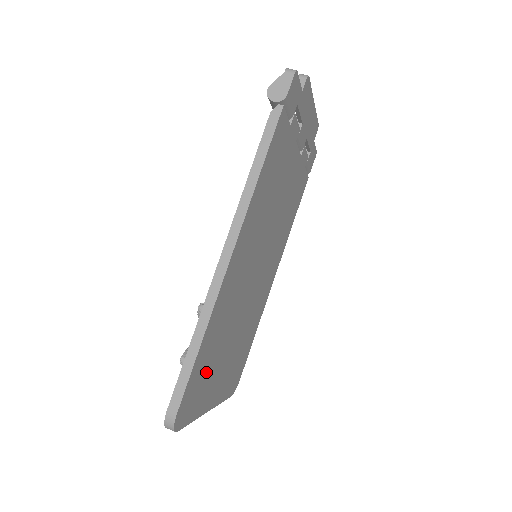
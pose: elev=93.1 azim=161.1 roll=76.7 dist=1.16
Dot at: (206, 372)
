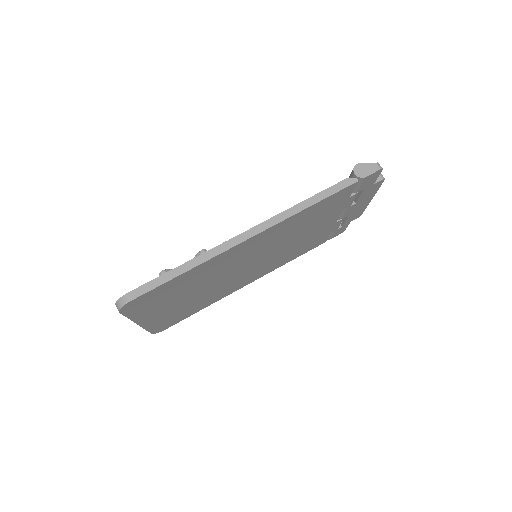
Dot at: (167, 295)
